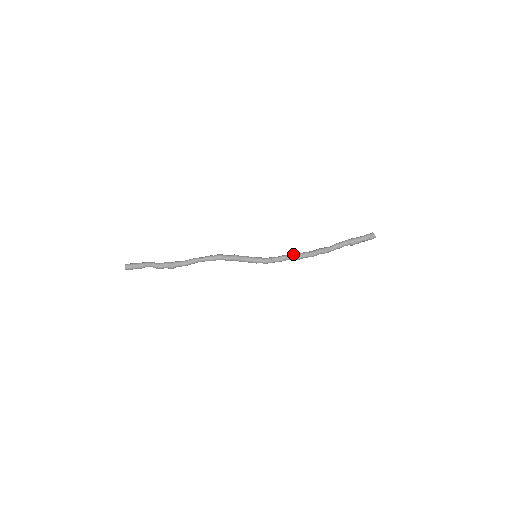
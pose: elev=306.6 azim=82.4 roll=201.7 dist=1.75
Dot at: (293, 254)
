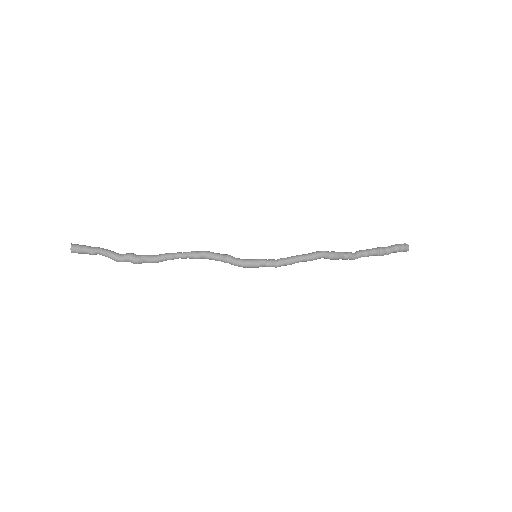
Dot at: (306, 254)
